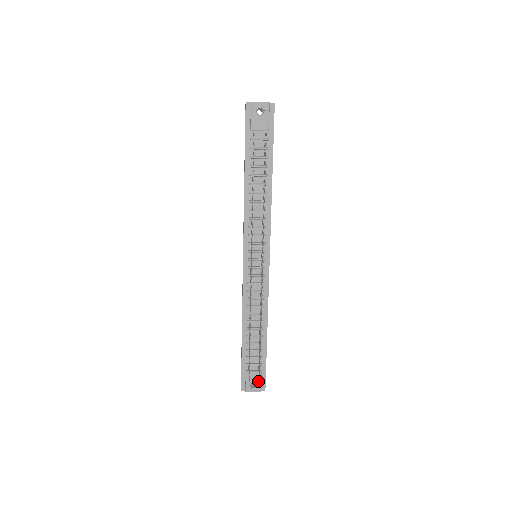
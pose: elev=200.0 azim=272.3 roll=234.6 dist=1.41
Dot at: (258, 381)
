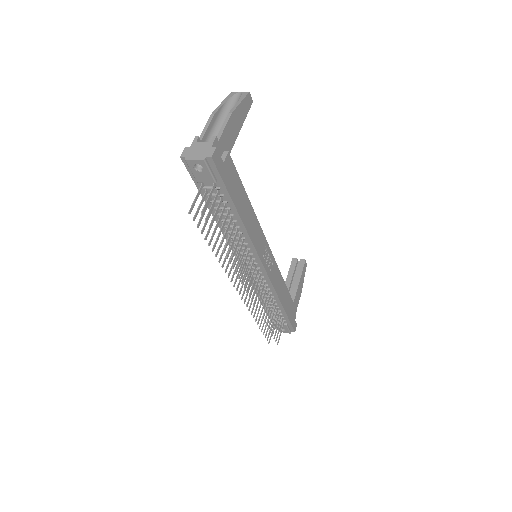
Dot at: (286, 329)
